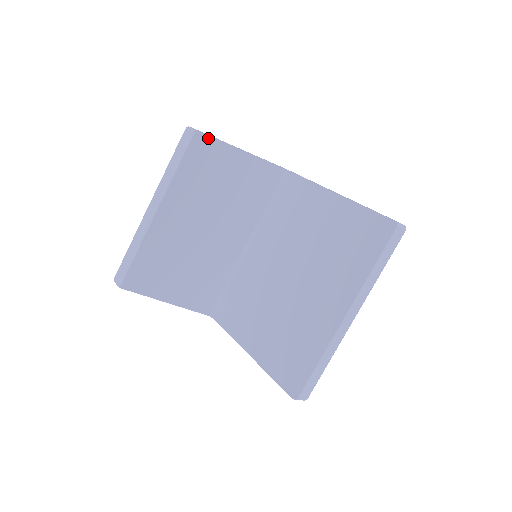
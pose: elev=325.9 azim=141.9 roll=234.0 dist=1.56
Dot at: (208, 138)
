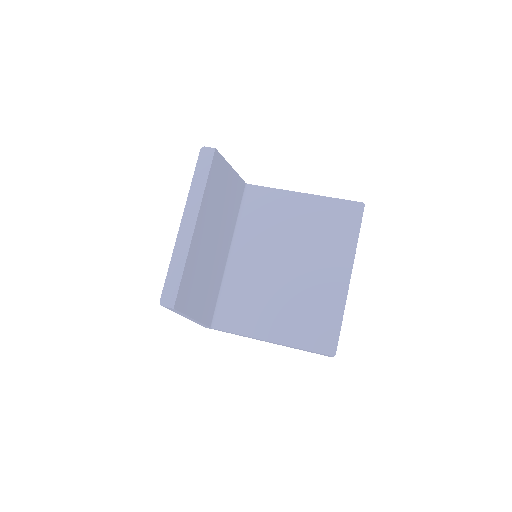
Dot at: (219, 156)
